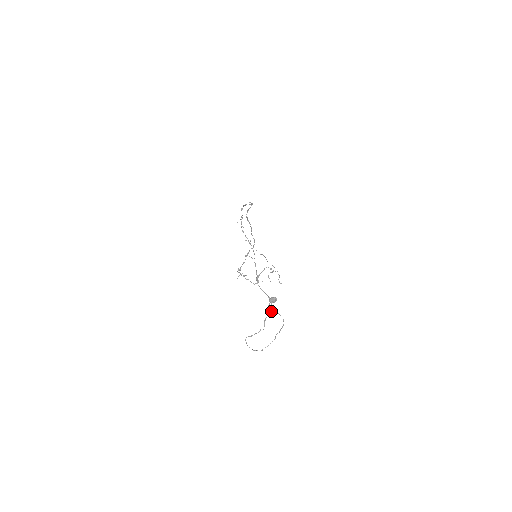
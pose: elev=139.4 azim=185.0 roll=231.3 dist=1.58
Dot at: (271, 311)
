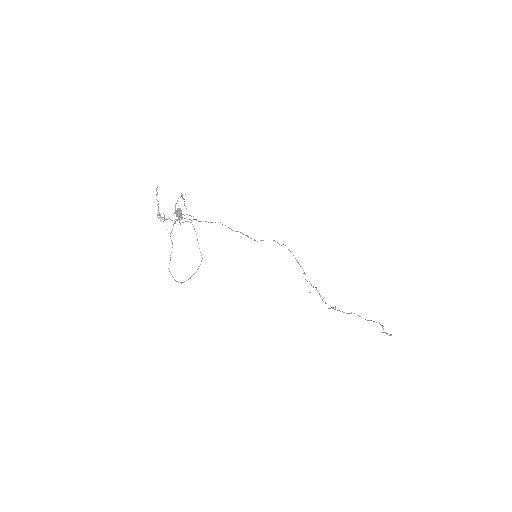
Dot at: (180, 224)
